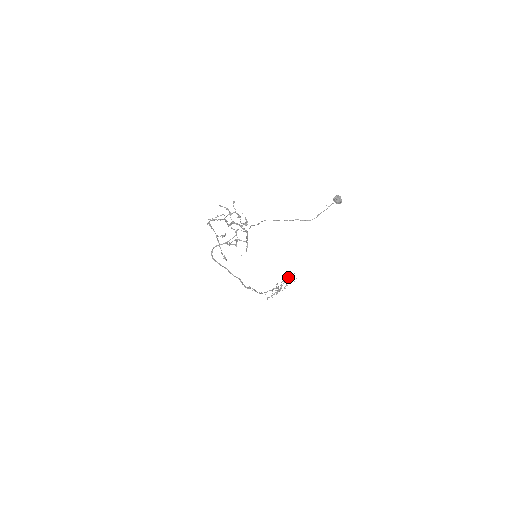
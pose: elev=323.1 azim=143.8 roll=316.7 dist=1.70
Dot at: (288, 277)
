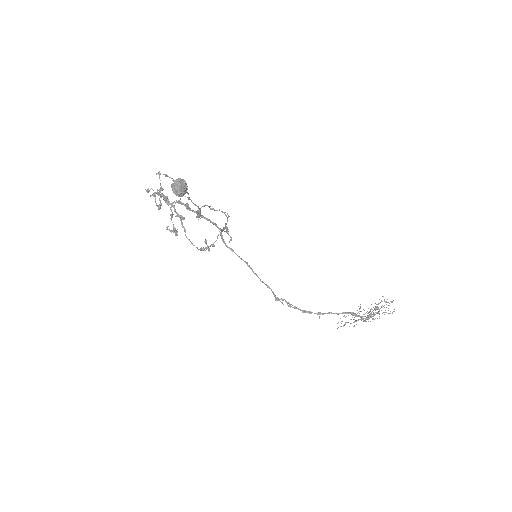
Dot at: occluded
